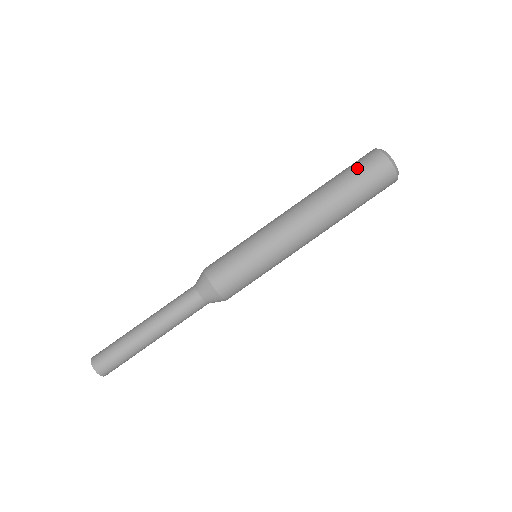
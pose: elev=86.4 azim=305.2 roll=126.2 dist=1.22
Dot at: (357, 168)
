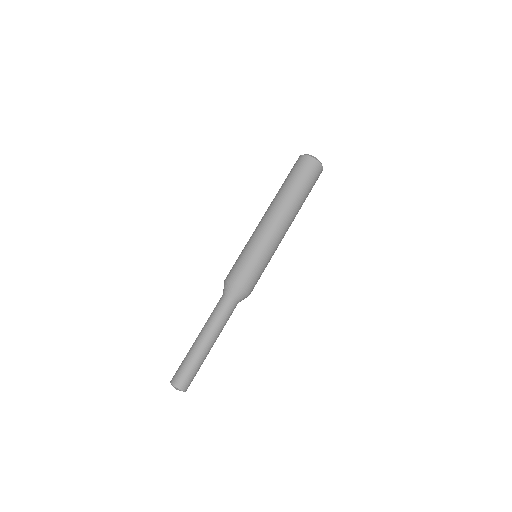
Dot at: (290, 171)
